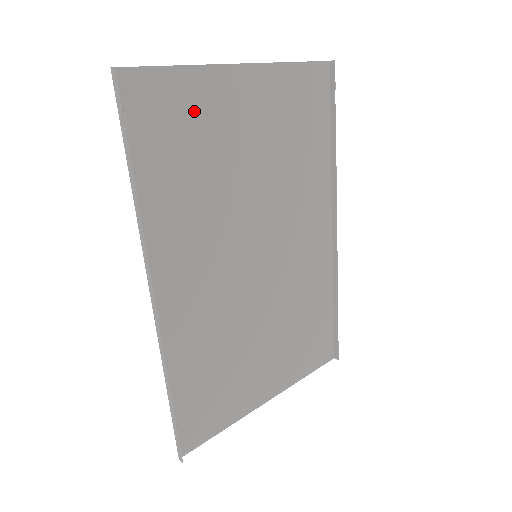
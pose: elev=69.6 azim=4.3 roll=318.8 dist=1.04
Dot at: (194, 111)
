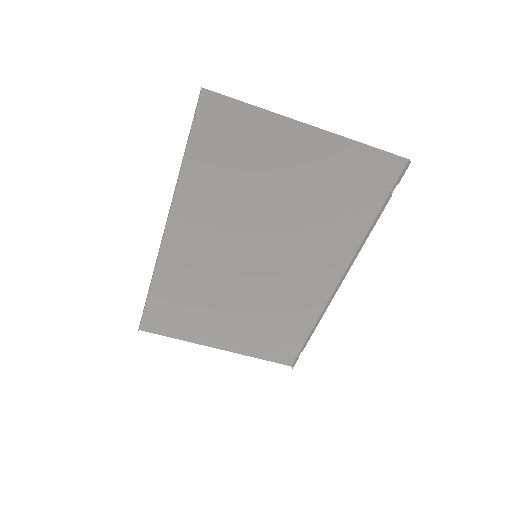
Dot at: (252, 139)
